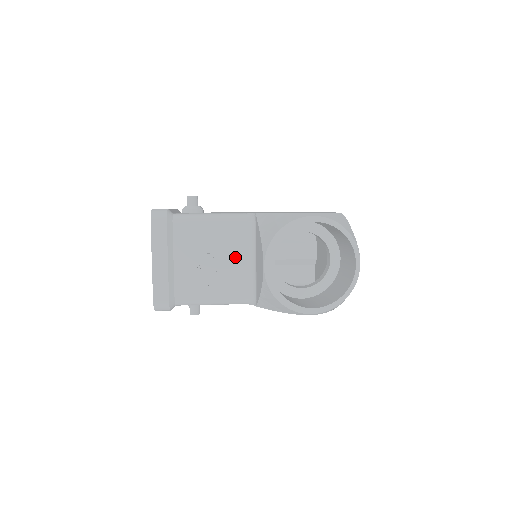
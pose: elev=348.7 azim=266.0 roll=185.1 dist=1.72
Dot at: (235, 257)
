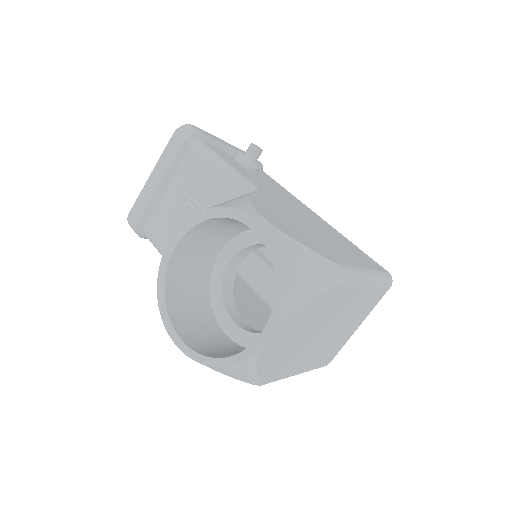
Dot at: occluded
